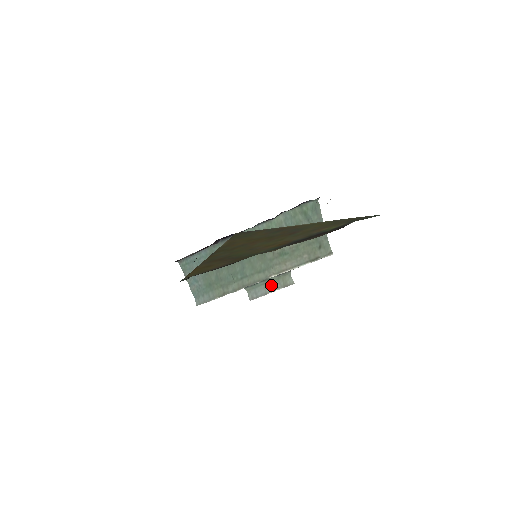
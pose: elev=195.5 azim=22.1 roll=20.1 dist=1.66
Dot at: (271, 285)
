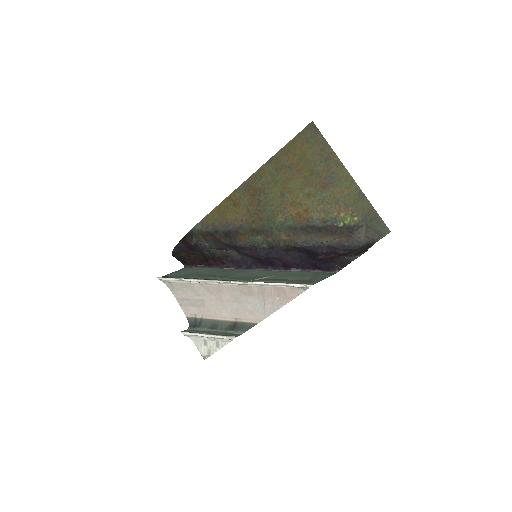
Dot at: (214, 333)
